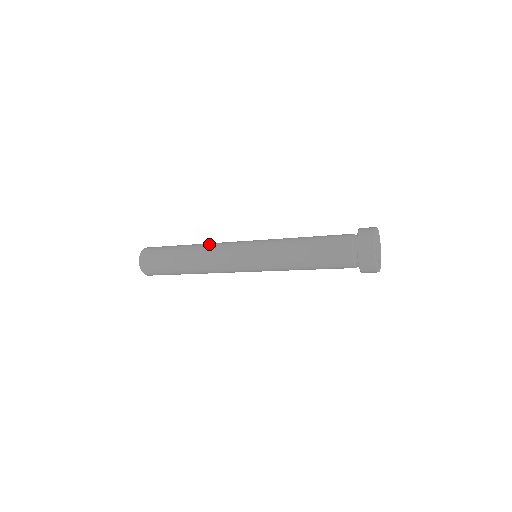
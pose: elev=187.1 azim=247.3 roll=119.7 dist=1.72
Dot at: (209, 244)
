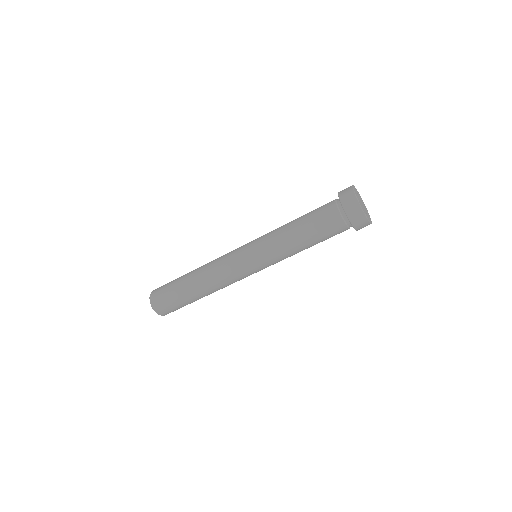
Dot at: occluded
